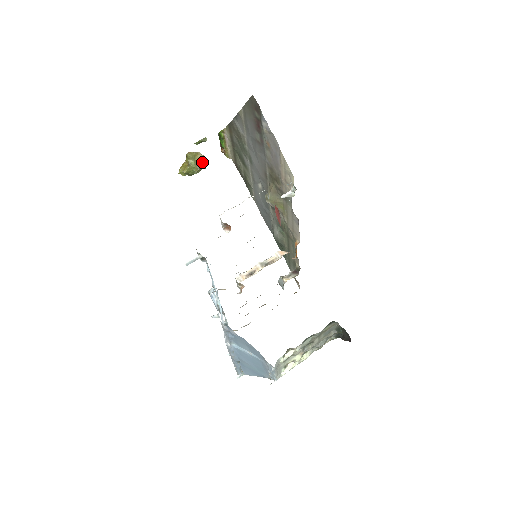
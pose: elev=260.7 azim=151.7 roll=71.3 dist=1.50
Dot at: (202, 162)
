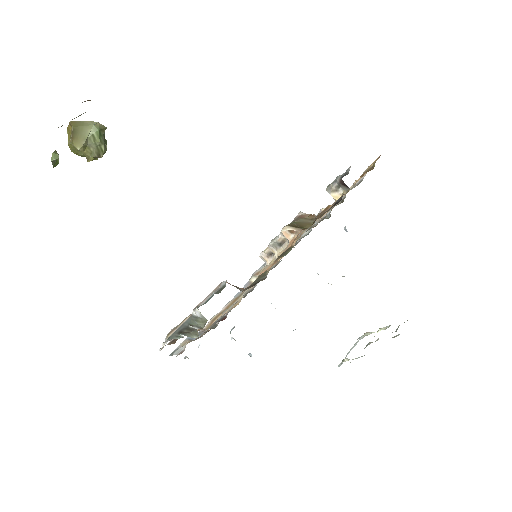
Dot at: (92, 145)
